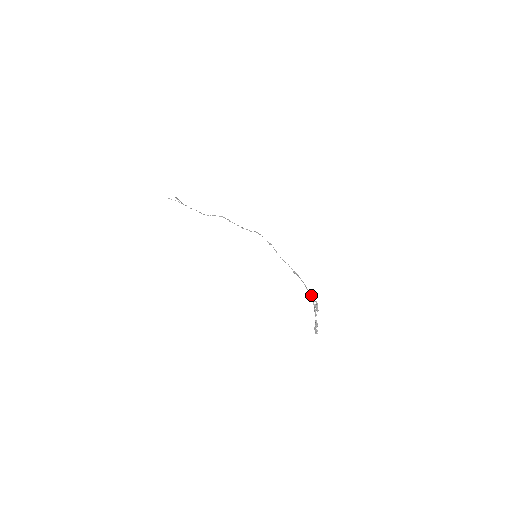
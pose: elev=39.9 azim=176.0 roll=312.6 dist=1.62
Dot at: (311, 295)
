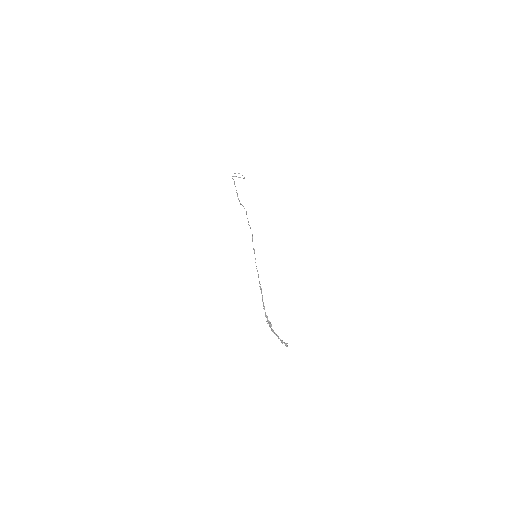
Dot at: (267, 316)
